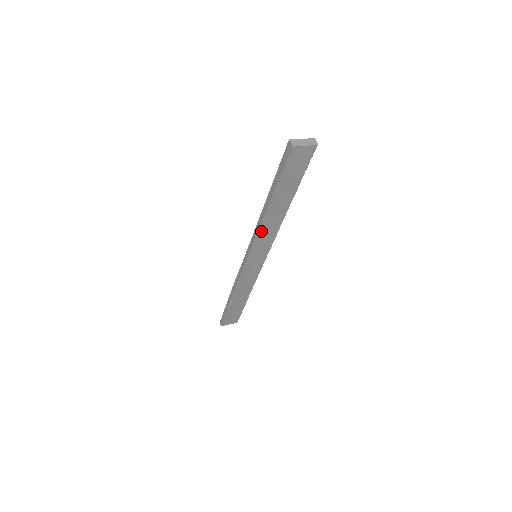
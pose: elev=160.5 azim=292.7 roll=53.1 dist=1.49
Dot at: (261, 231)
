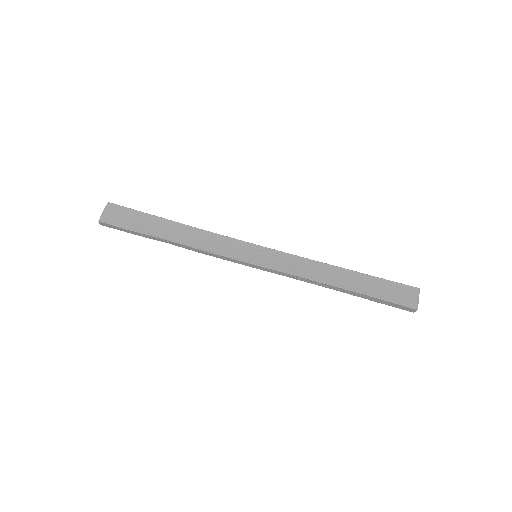
Dot at: (302, 278)
